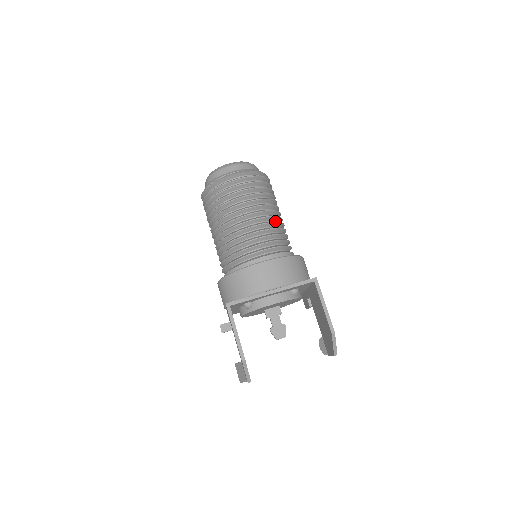
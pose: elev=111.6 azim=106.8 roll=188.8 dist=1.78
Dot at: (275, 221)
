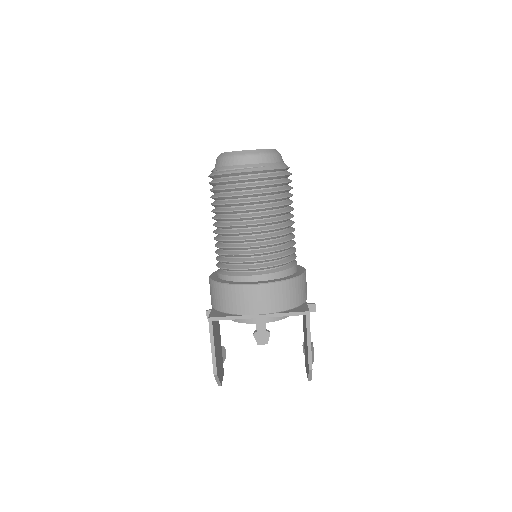
Dot at: (283, 231)
